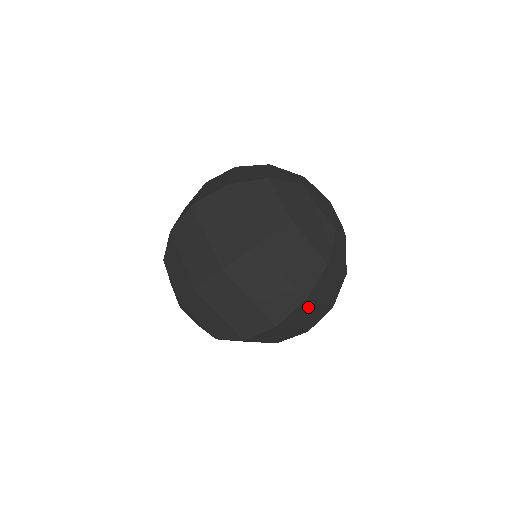
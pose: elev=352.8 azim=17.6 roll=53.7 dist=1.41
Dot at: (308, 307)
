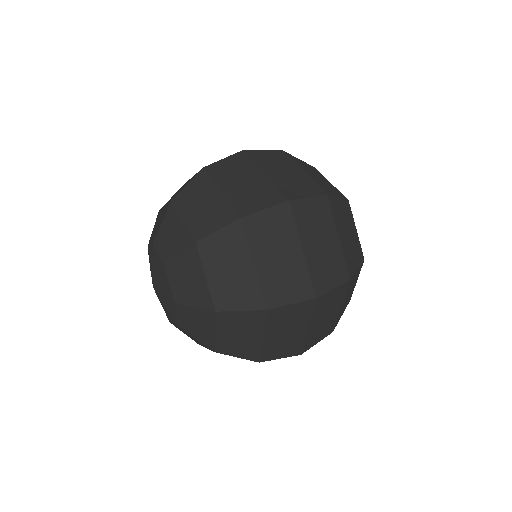
Dot at: occluded
